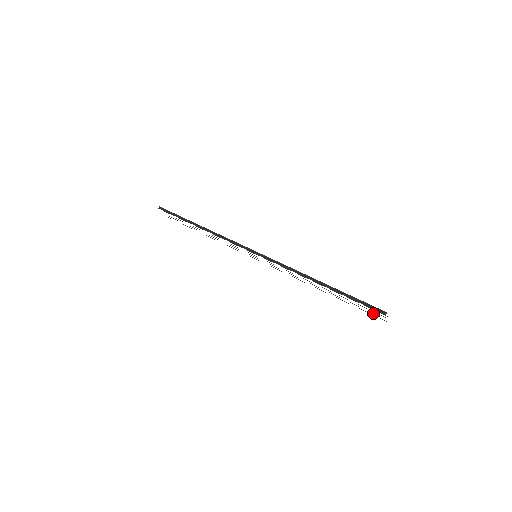
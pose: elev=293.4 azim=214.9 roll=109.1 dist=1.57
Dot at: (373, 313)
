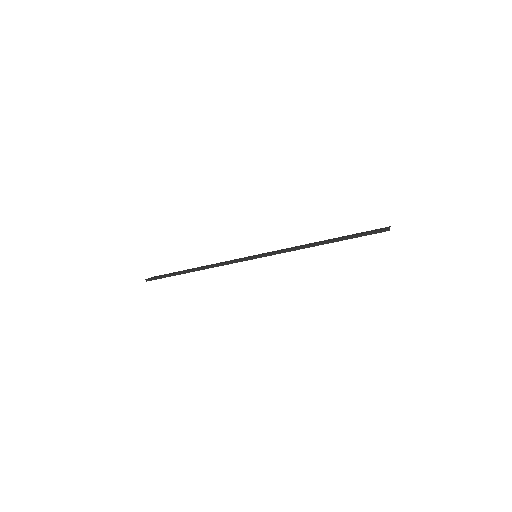
Dot at: occluded
